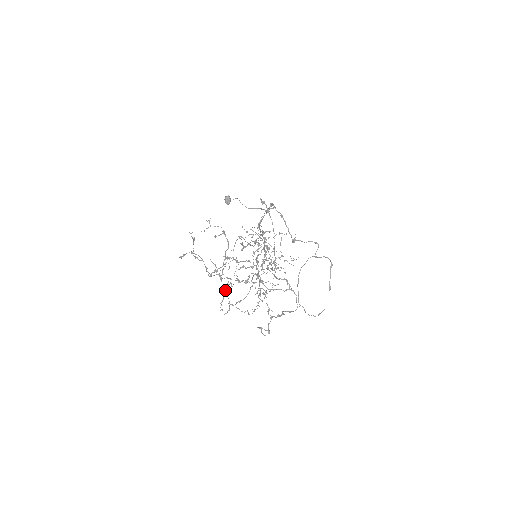
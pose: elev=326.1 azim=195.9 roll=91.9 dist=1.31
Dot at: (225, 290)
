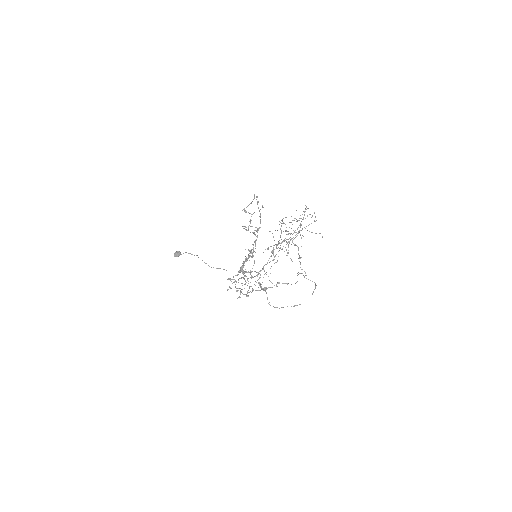
Dot at: (281, 226)
